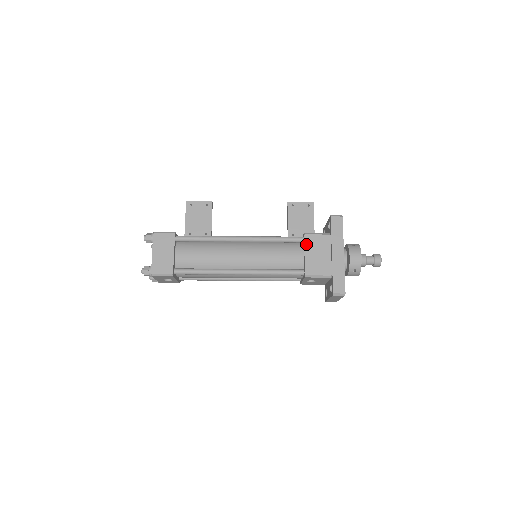
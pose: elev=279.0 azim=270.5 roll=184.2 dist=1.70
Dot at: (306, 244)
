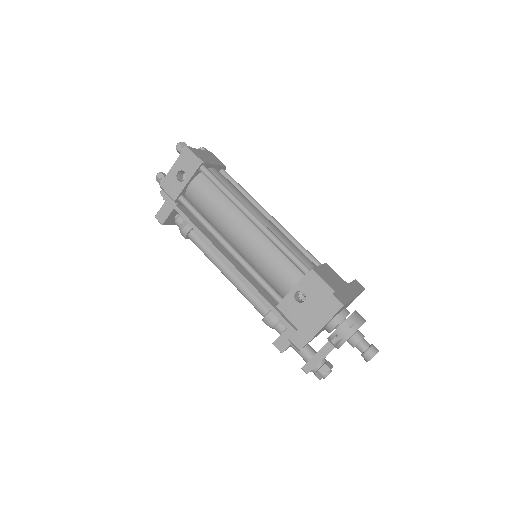
Dot at: (324, 265)
